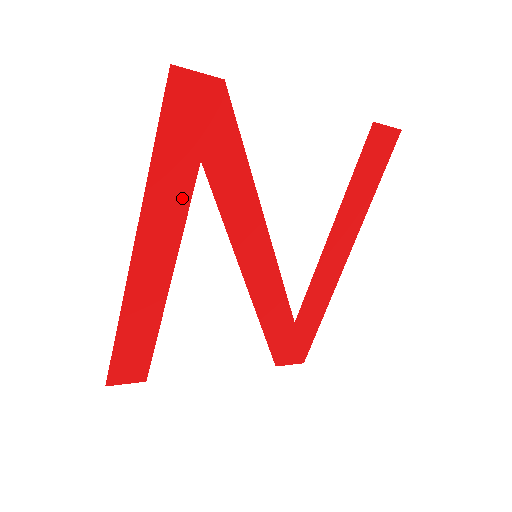
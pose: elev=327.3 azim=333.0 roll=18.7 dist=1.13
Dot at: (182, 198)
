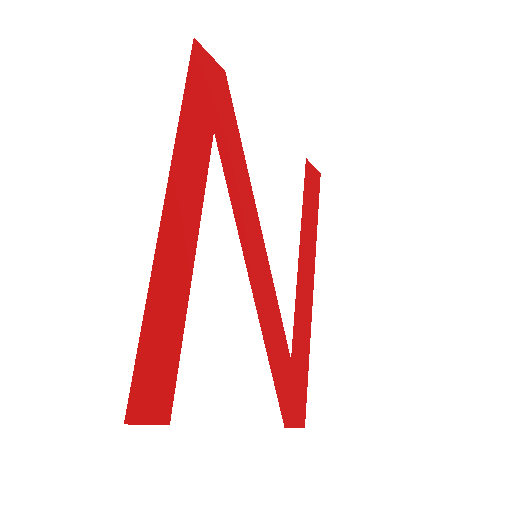
Dot at: (202, 162)
